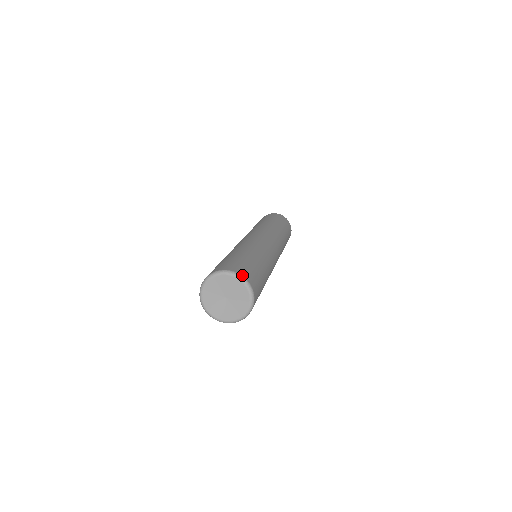
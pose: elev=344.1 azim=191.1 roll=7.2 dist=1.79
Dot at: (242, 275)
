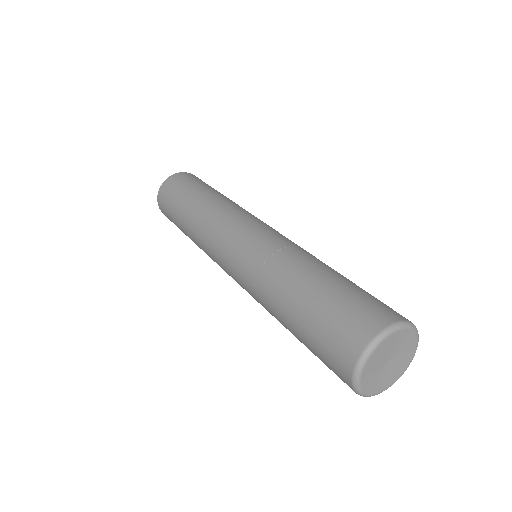
Dot at: occluded
